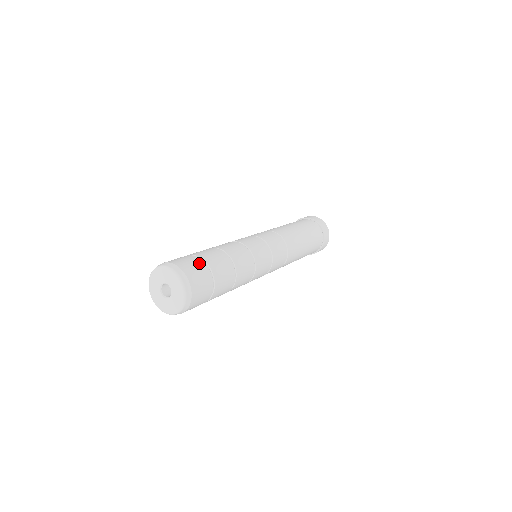
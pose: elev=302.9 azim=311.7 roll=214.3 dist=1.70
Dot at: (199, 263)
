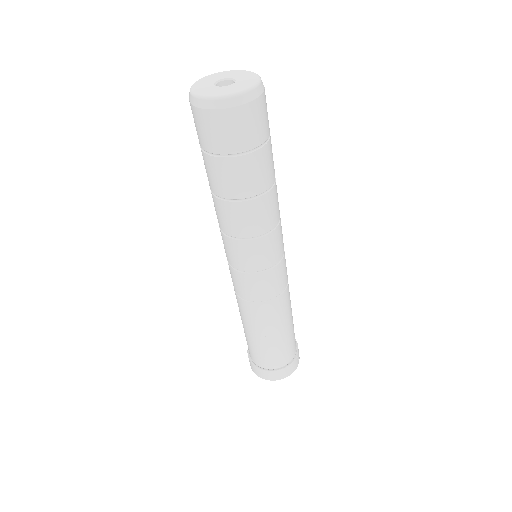
Dot at: occluded
